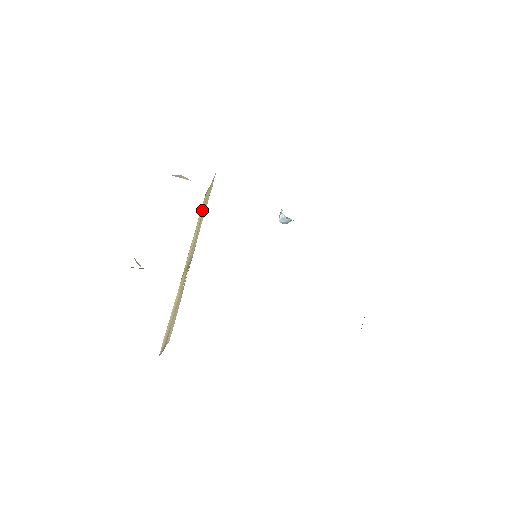
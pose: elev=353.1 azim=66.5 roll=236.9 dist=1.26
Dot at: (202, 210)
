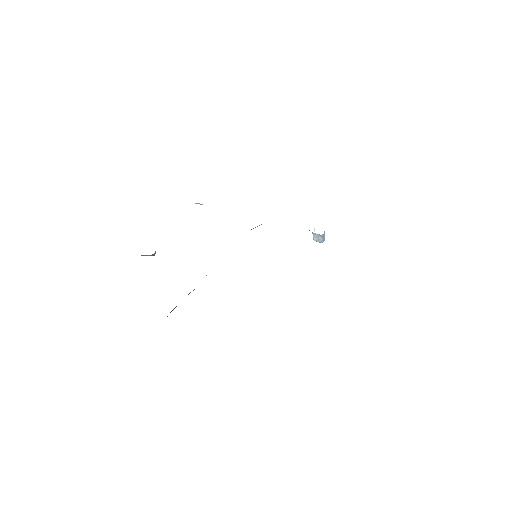
Dot at: occluded
